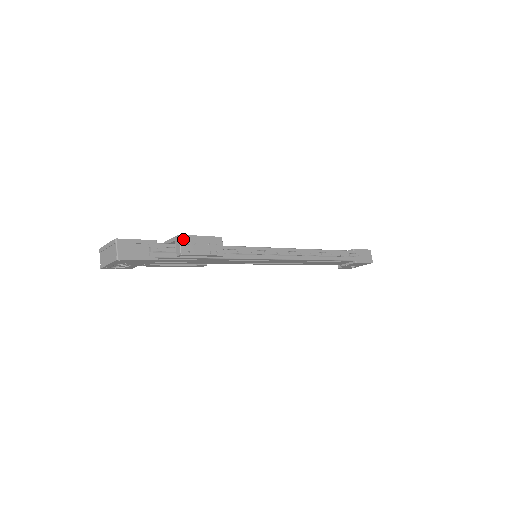
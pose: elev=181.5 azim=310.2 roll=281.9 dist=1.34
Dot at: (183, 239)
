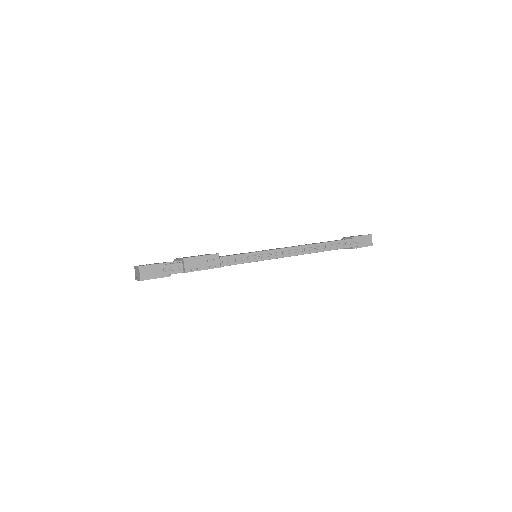
Dot at: (187, 261)
